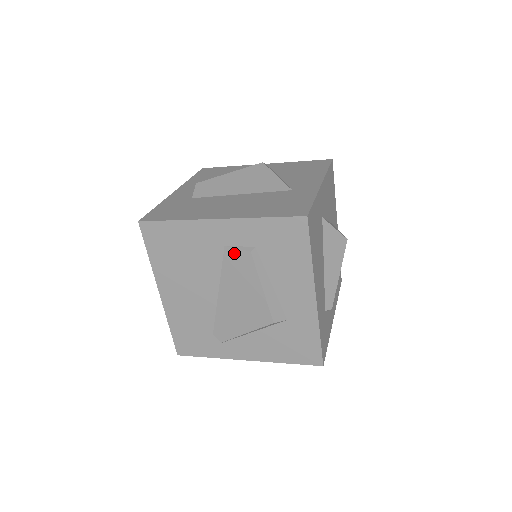
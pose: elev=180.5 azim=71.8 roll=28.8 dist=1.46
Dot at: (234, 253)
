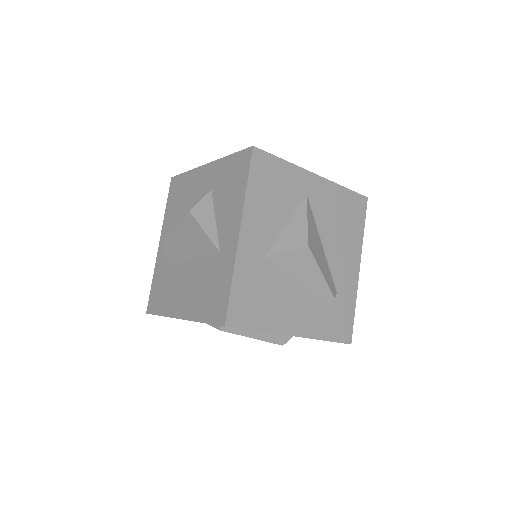
Dot at: occluded
